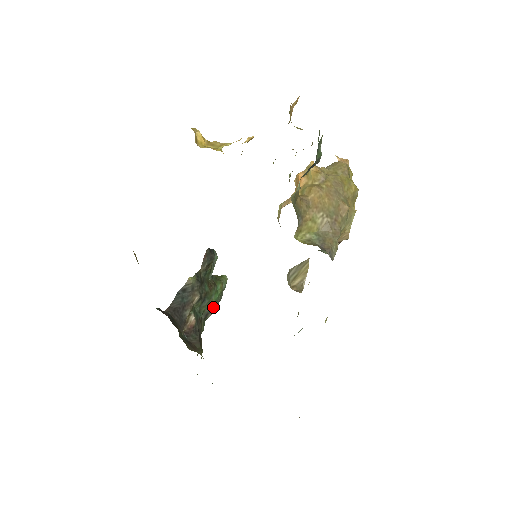
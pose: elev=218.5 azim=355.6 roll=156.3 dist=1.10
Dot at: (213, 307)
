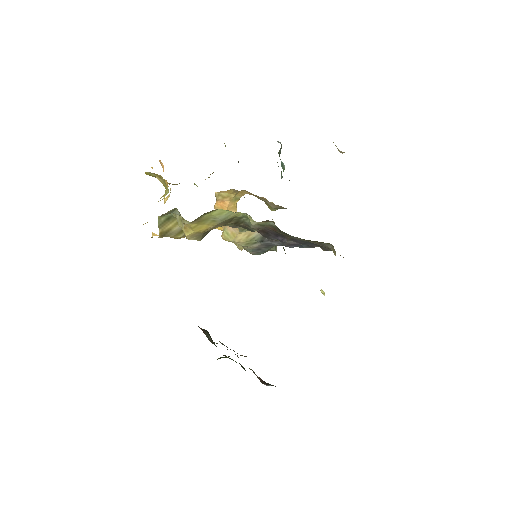
Dot at: occluded
